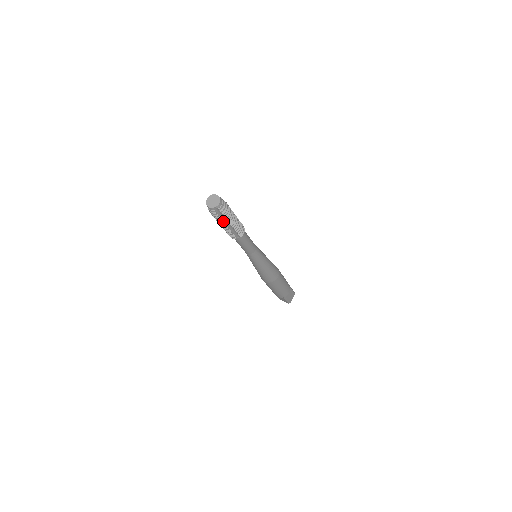
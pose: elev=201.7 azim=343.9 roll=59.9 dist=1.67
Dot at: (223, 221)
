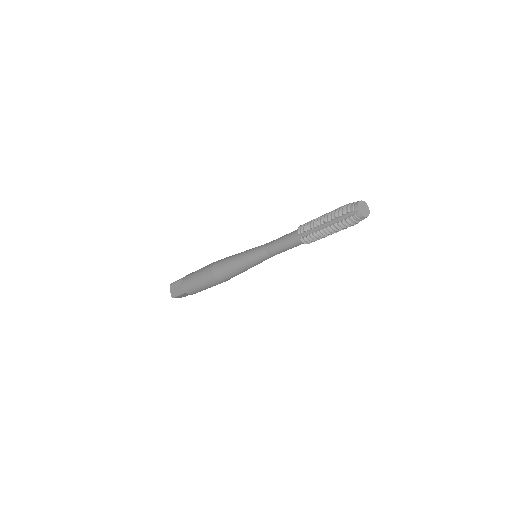
Dot at: occluded
